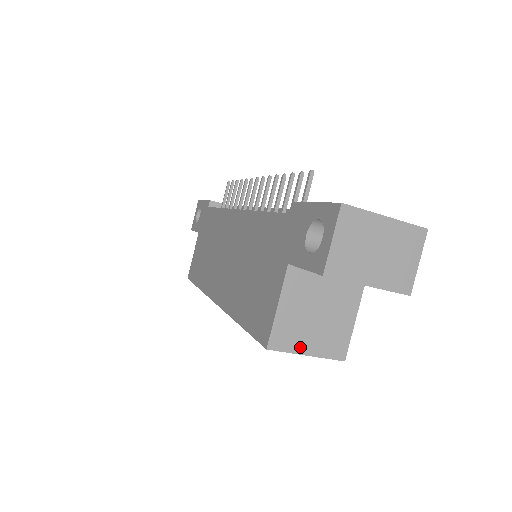
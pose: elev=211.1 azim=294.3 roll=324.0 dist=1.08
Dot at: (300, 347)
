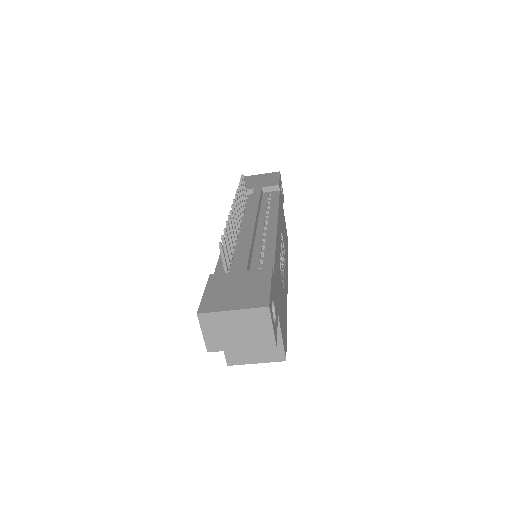
Dot at: (249, 360)
